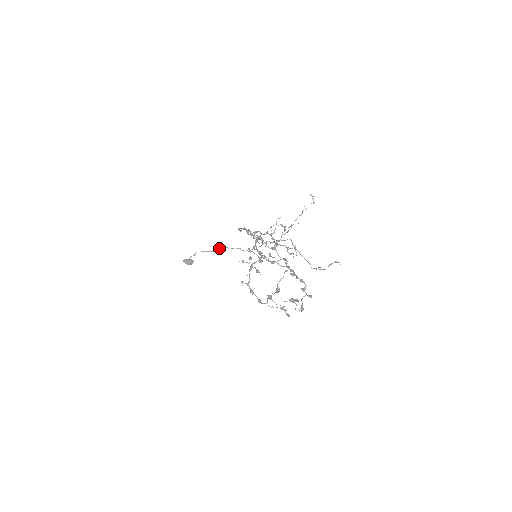
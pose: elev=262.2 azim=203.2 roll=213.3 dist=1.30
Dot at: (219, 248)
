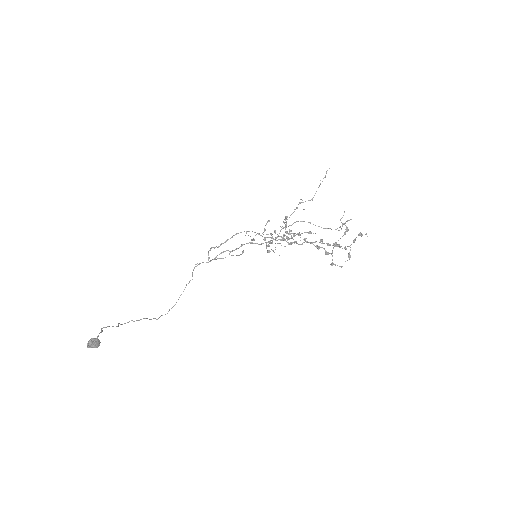
Dot at: (120, 324)
